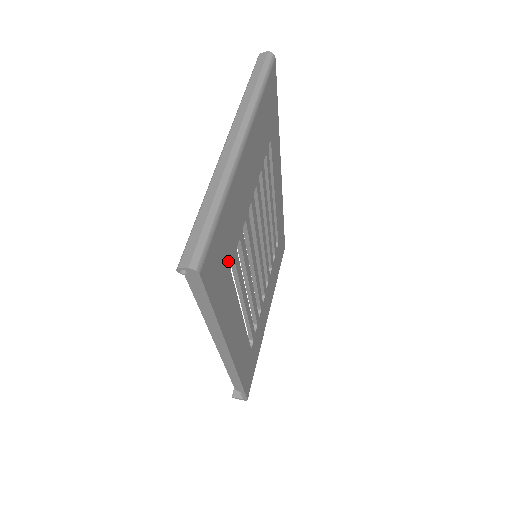
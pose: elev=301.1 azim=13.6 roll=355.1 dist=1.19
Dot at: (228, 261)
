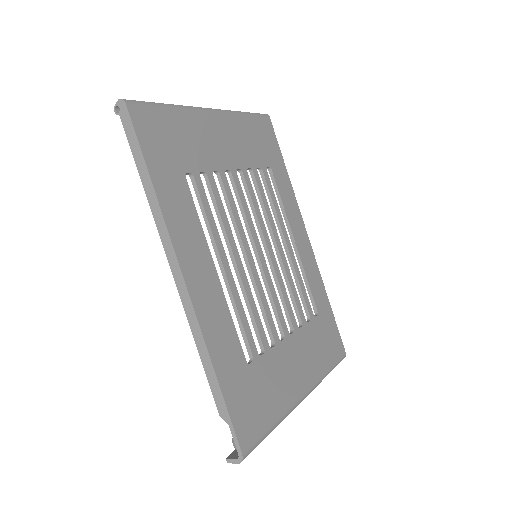
Dot at: (181, 162)
